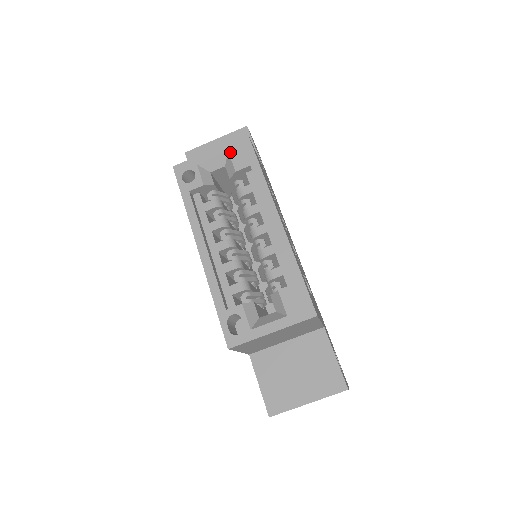
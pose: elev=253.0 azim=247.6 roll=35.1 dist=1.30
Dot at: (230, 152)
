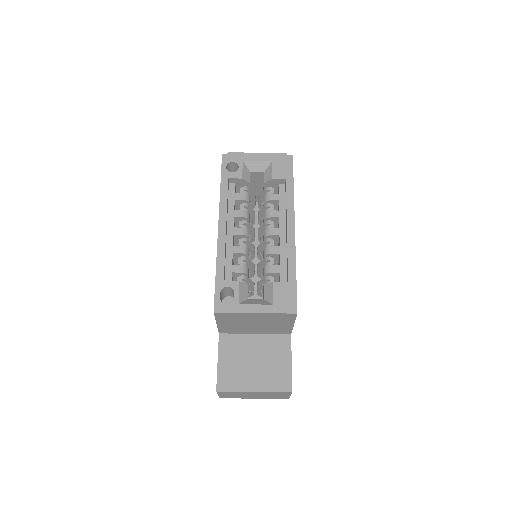
Dot at: (273, 162)
